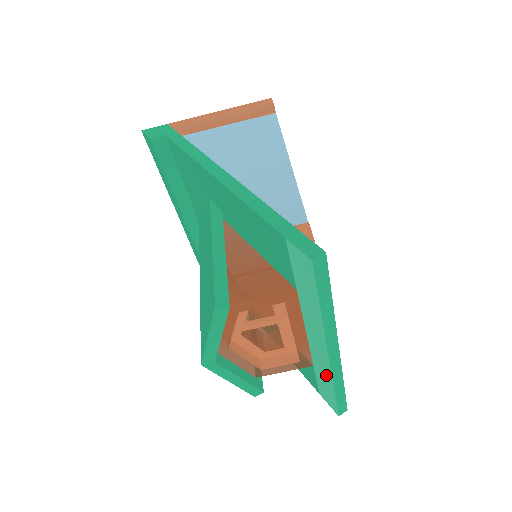
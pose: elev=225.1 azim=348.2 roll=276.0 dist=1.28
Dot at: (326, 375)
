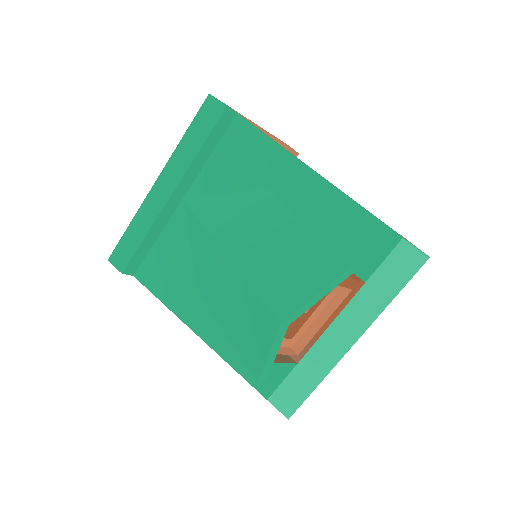
Dot at: (320, 369)
